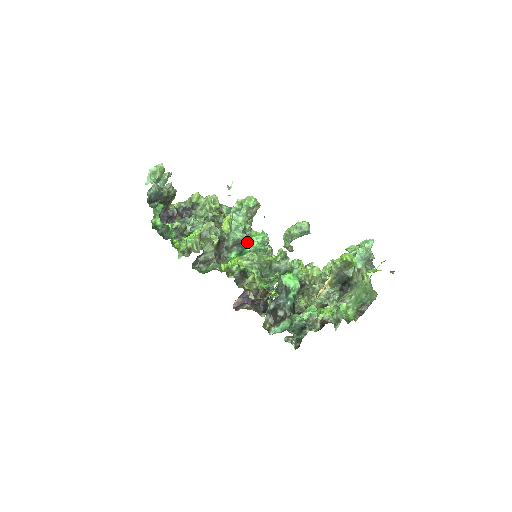
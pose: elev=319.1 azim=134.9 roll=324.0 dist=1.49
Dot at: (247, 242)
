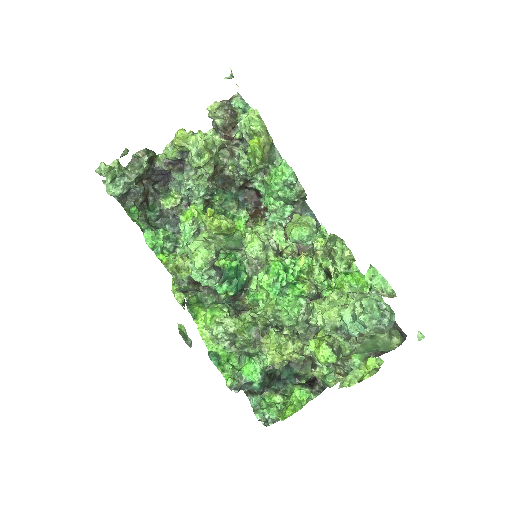
Dot at: (267, 184)
